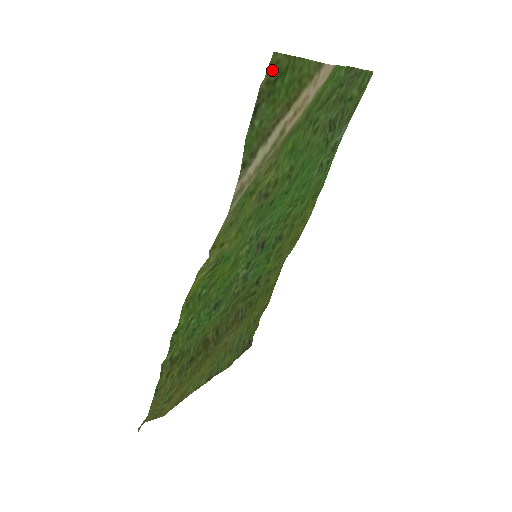
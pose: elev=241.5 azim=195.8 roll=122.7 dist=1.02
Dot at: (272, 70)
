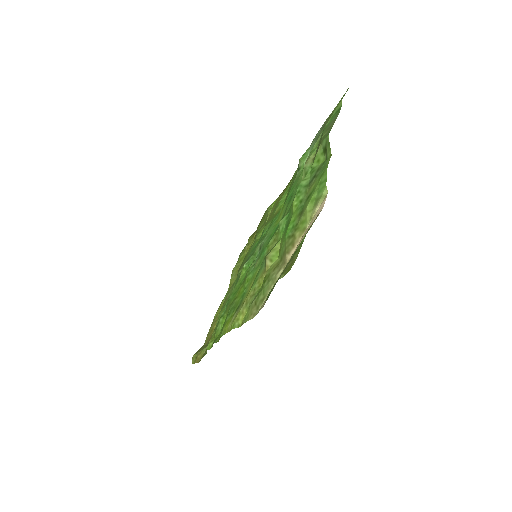
Dot at: (287, 268)
